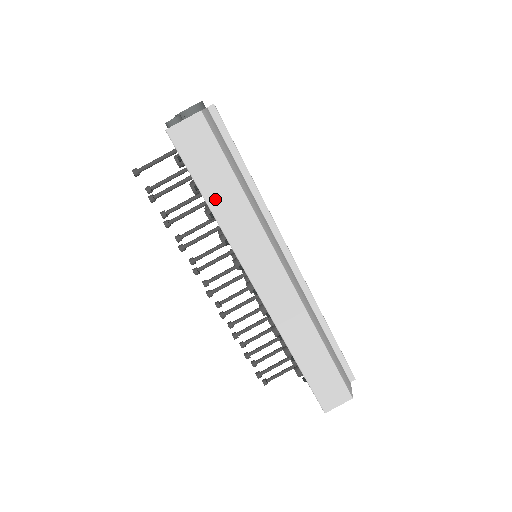
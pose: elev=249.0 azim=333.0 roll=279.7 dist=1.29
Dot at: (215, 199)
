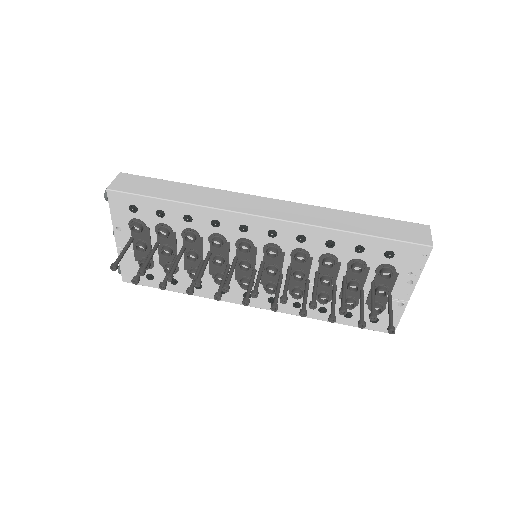
Dot at: (175, 196)
